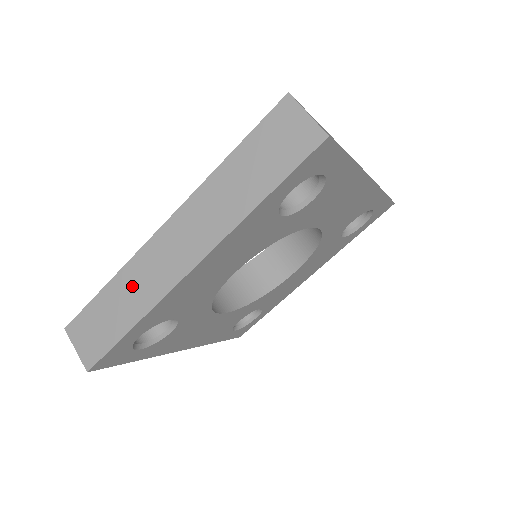
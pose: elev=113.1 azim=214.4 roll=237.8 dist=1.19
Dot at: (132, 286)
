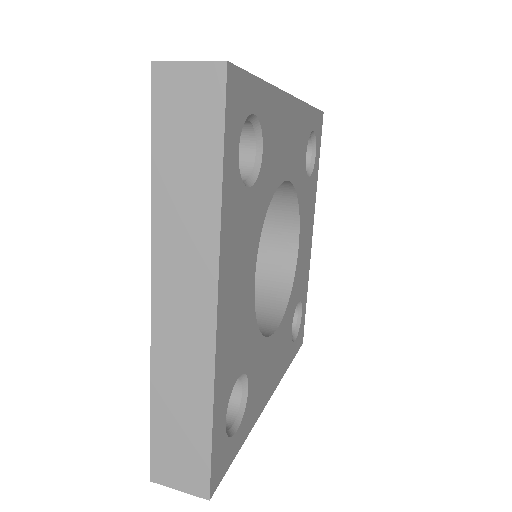
Dot at: occluded
